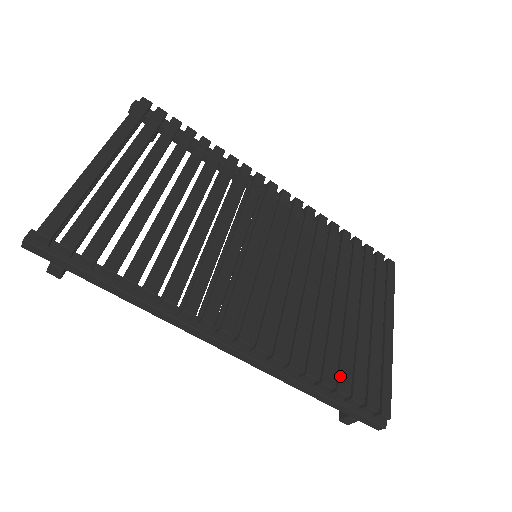
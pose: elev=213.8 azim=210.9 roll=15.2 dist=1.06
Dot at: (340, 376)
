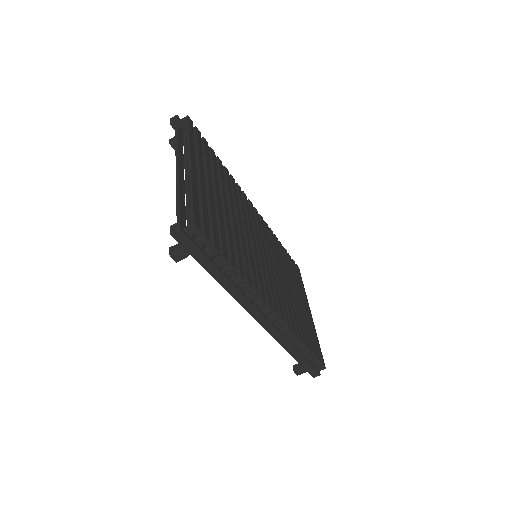
Dot at: (307, 341)
